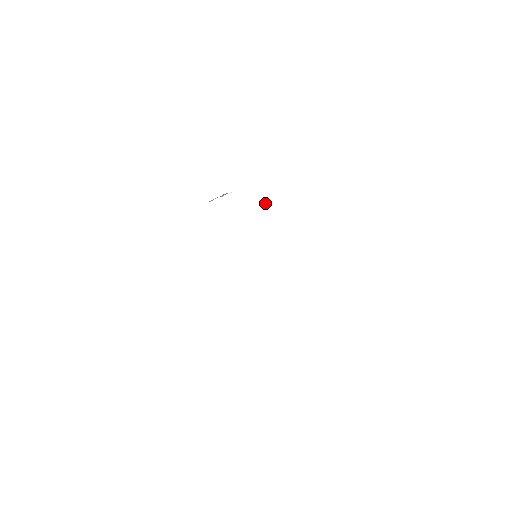
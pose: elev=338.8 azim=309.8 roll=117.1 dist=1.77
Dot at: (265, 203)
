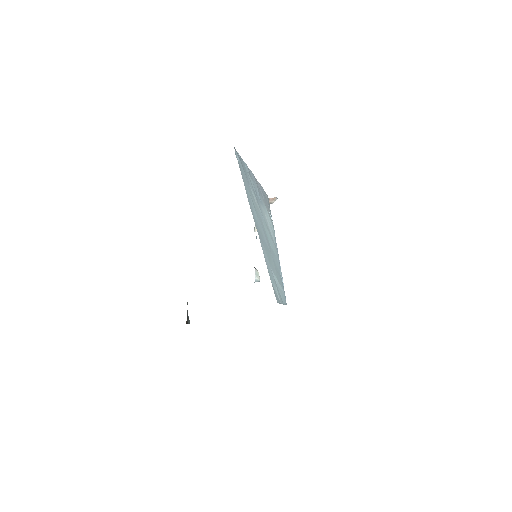
Dot at: occluded
